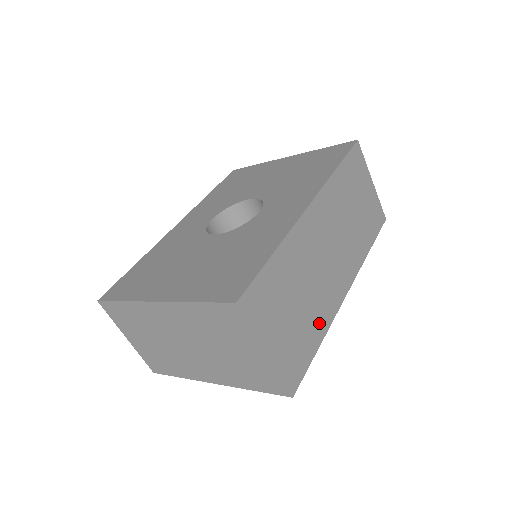
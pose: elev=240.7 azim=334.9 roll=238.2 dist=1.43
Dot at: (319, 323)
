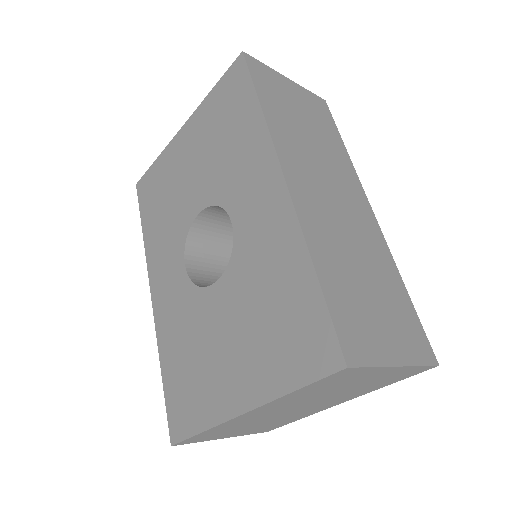
Dot at: (389, 273)
